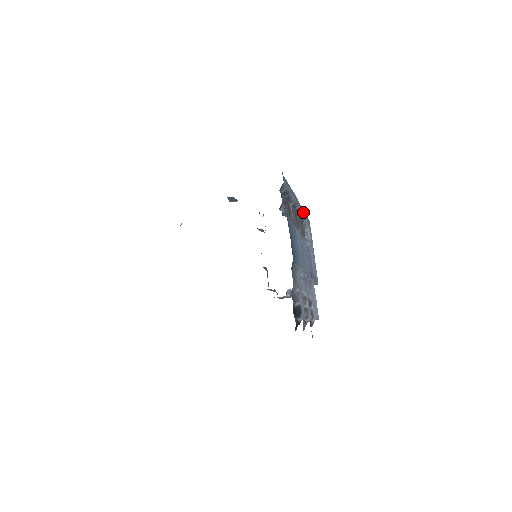
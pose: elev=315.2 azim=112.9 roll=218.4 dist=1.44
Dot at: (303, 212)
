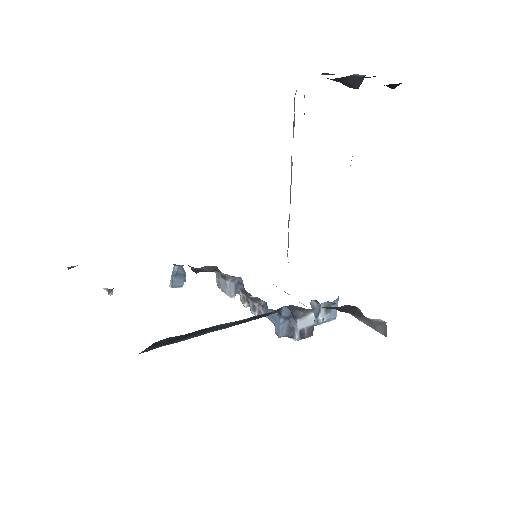
Dot at: occluded
